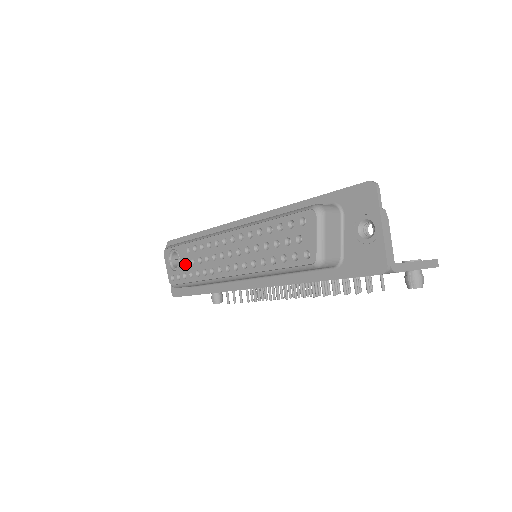
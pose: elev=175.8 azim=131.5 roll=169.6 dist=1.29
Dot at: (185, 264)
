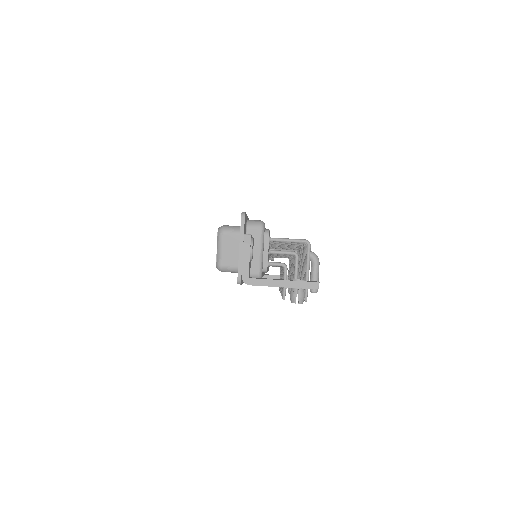
Dot at: occluded
